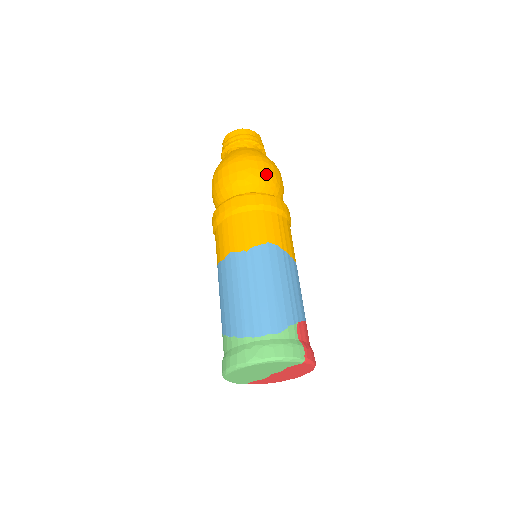
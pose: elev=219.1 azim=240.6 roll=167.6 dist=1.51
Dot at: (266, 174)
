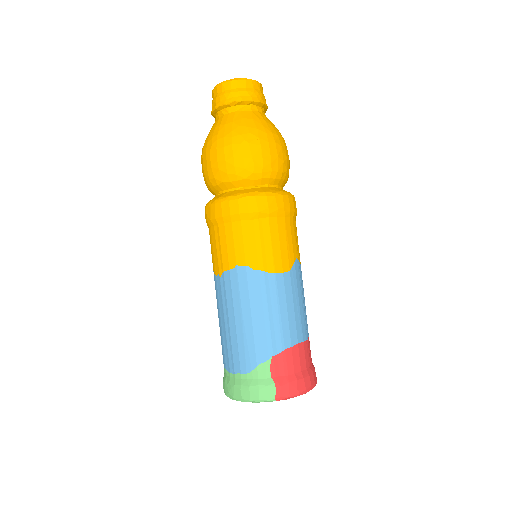
Dot at: (236, 164)
